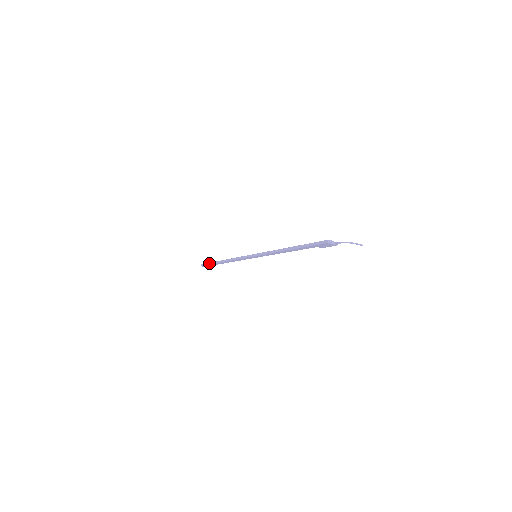
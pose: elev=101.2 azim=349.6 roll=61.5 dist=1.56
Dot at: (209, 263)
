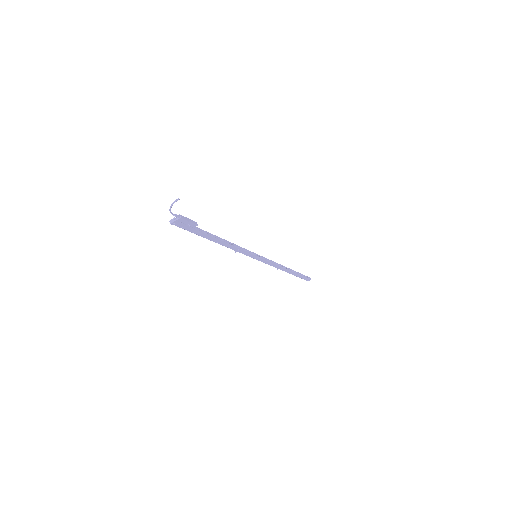
Dot at: occluded
